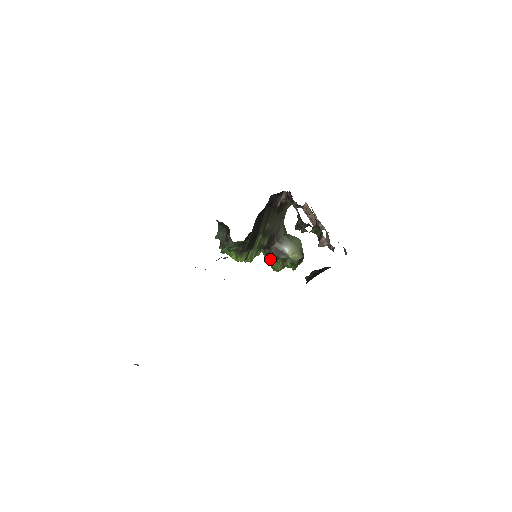
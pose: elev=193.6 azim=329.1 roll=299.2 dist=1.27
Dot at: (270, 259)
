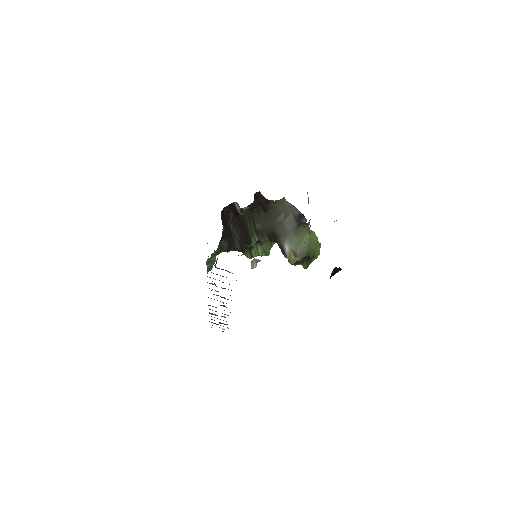
Dot at: (254, 266)
